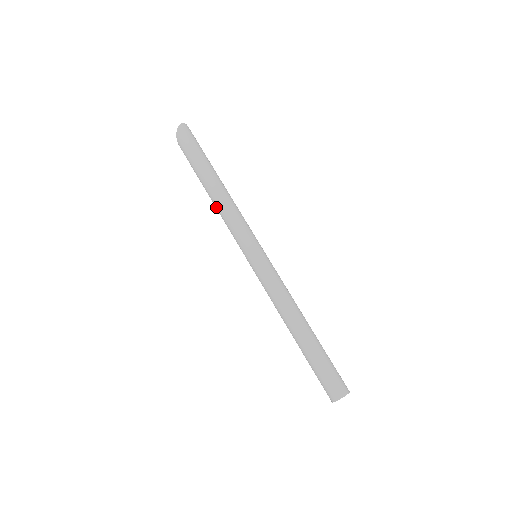
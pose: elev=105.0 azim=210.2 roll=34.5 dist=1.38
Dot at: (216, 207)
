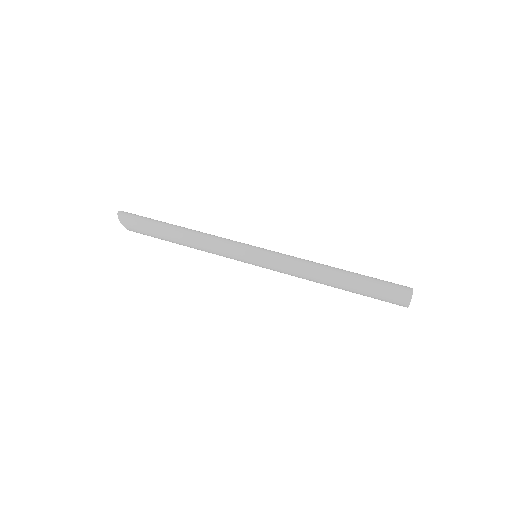
Dot at: (195, 247)
